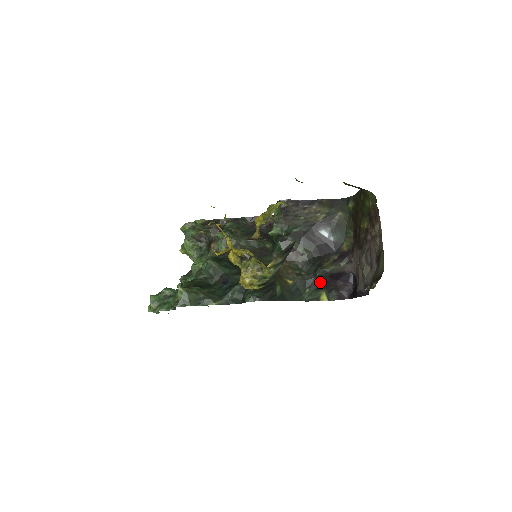
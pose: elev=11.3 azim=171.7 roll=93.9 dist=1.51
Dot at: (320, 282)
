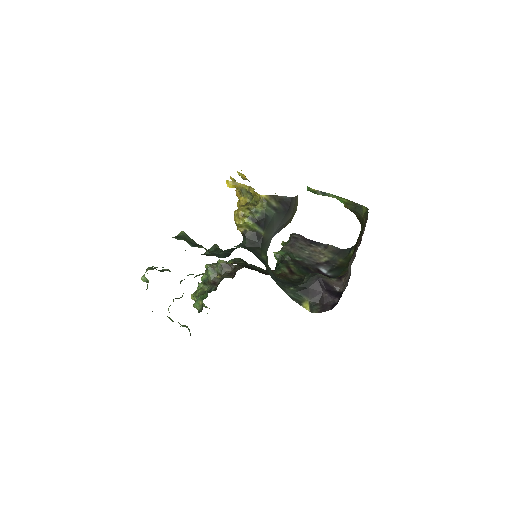
Dot at: (306, 286)
